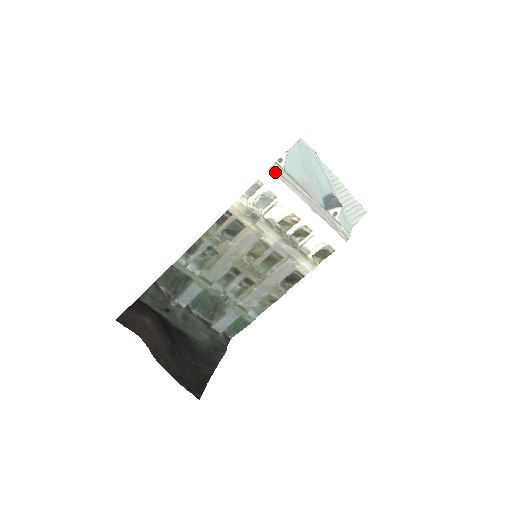
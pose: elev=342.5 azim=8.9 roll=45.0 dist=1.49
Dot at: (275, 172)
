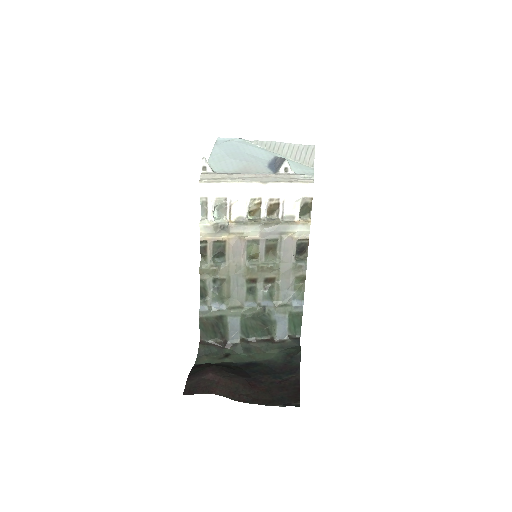
Dot at: (206, 181)
